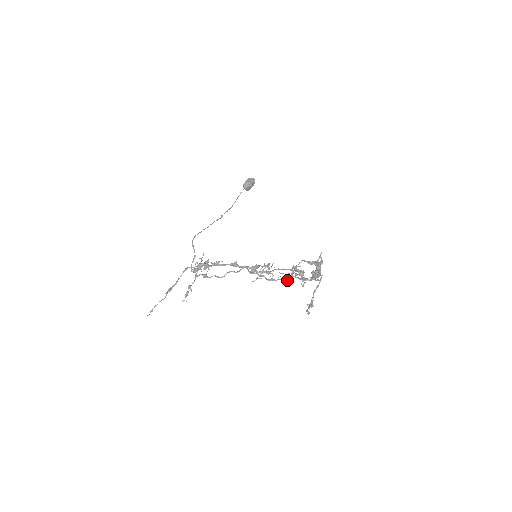
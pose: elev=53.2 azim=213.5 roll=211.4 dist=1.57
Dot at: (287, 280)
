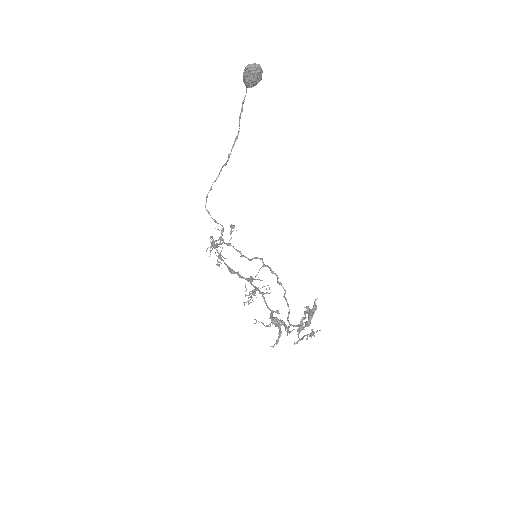
Dot at: occluded
